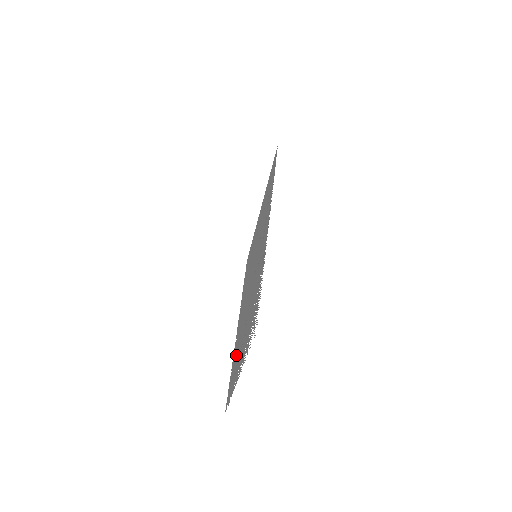
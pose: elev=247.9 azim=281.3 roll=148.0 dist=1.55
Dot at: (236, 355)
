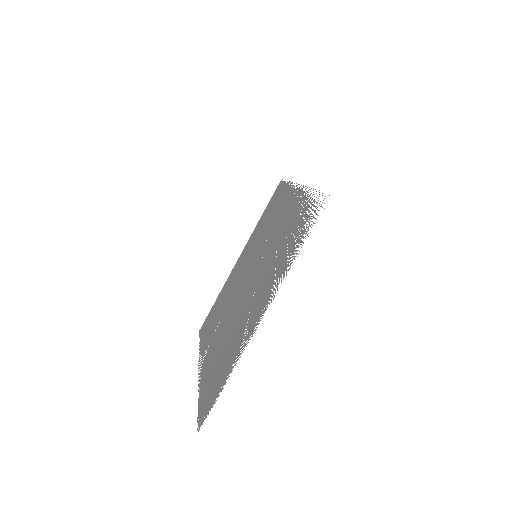
Dot at: (223, 354)
